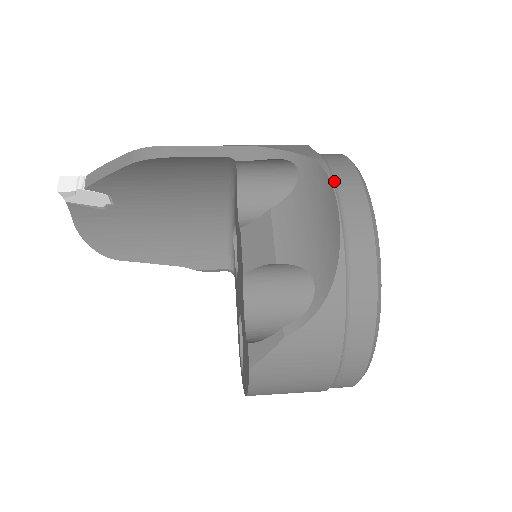
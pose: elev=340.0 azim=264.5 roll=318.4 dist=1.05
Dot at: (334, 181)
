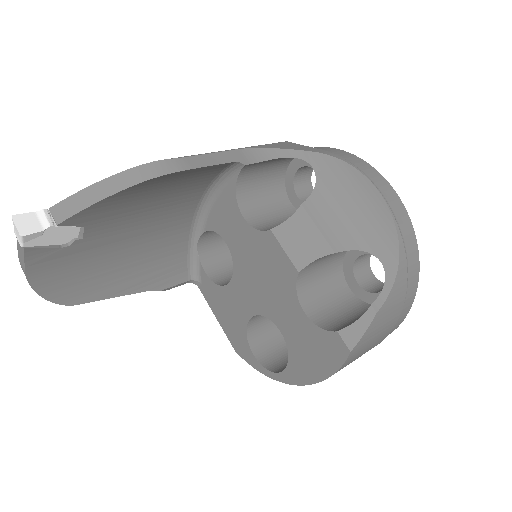
Dot at: (360, 171)
